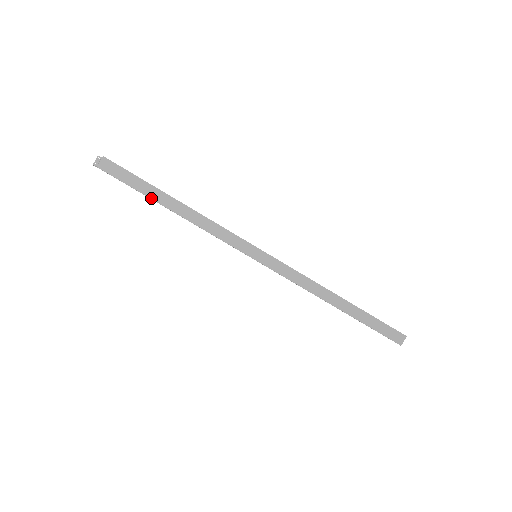
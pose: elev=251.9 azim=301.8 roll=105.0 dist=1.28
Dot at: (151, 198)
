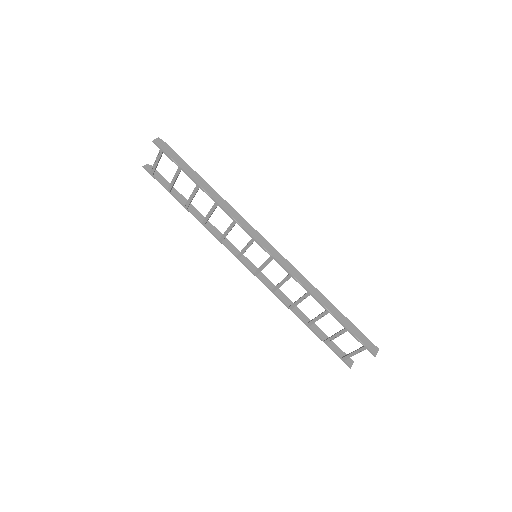
Dot at: (190, 176)
